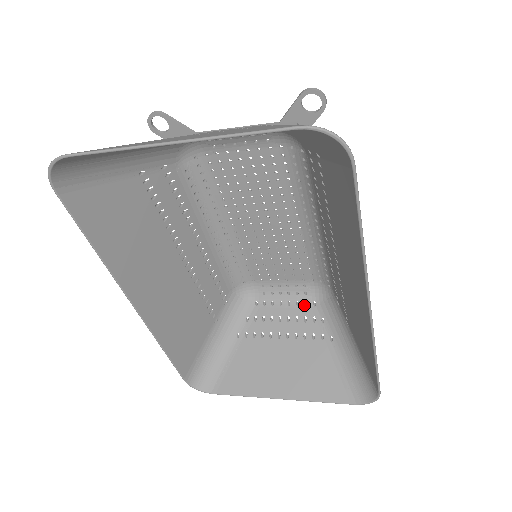
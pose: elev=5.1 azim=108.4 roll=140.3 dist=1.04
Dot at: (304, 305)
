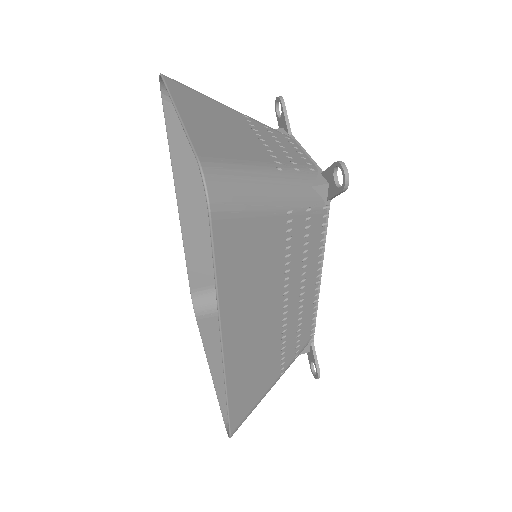
Dot at: occluded
